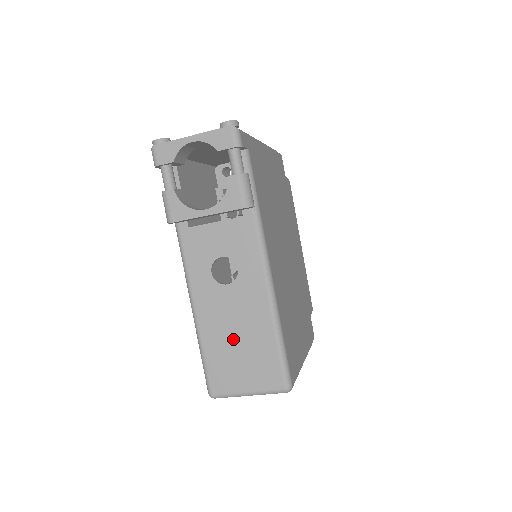
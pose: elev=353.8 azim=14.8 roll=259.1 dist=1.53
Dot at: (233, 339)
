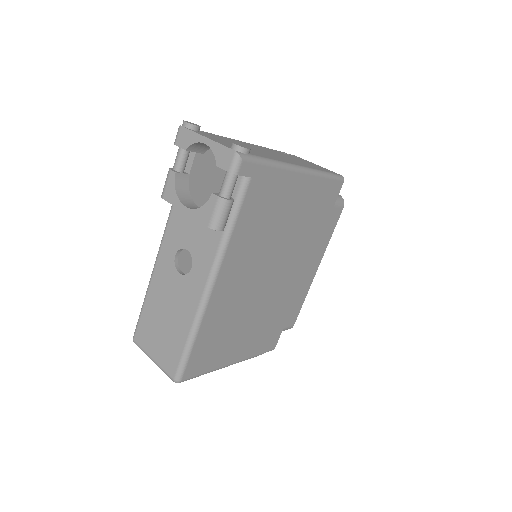
Dot at: (163, 315)
